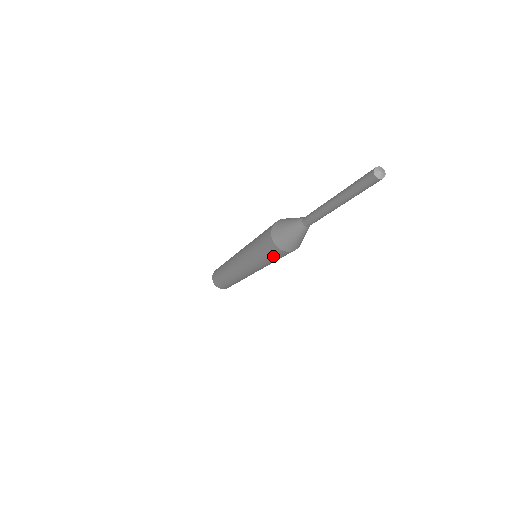
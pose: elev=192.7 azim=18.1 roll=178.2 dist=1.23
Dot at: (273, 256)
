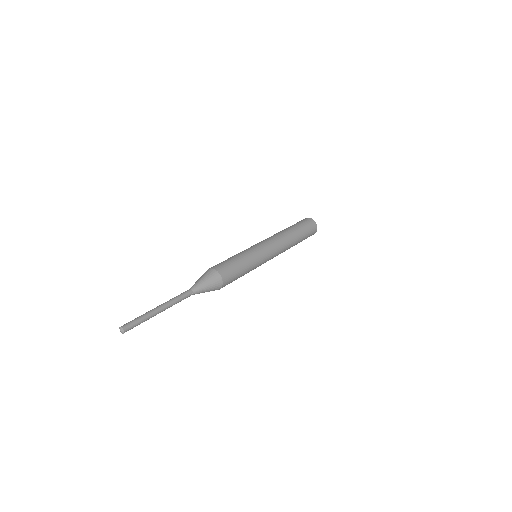
Dot at: occluded
